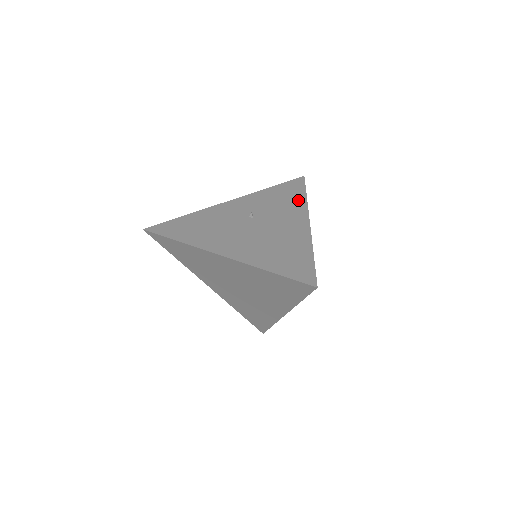
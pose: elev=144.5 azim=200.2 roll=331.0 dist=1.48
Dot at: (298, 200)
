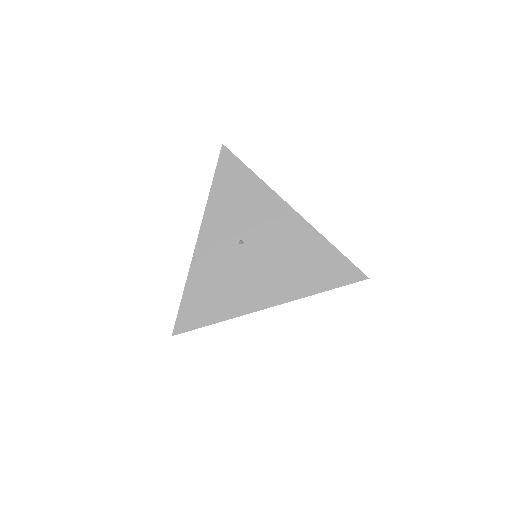
Dot at: (255, 187)
